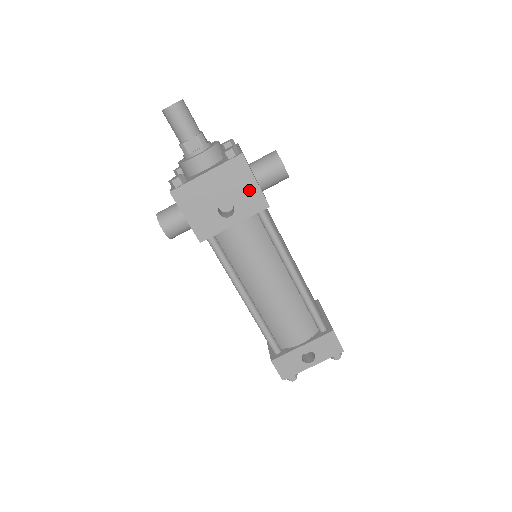
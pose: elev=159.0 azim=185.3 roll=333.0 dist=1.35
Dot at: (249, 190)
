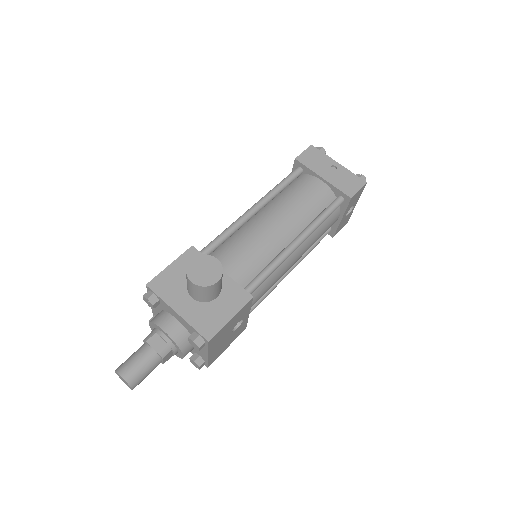
Dot at: (234, 319)
